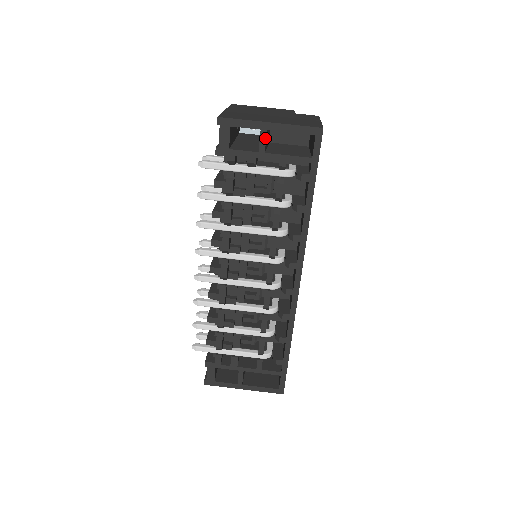
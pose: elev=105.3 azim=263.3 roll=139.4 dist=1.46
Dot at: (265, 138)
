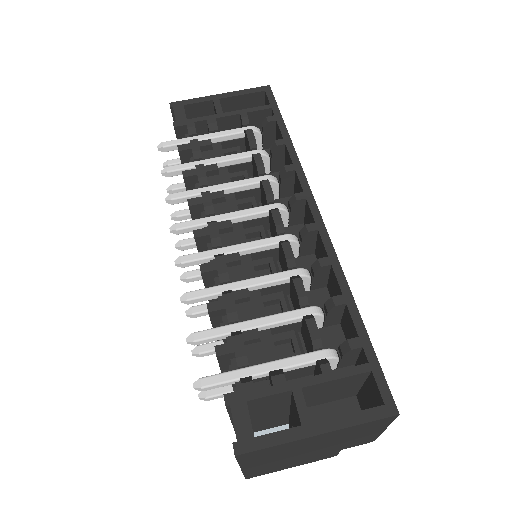
Dot at: (219, 104)
